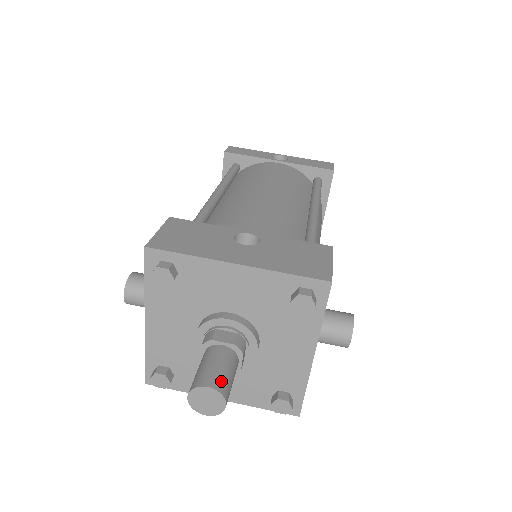
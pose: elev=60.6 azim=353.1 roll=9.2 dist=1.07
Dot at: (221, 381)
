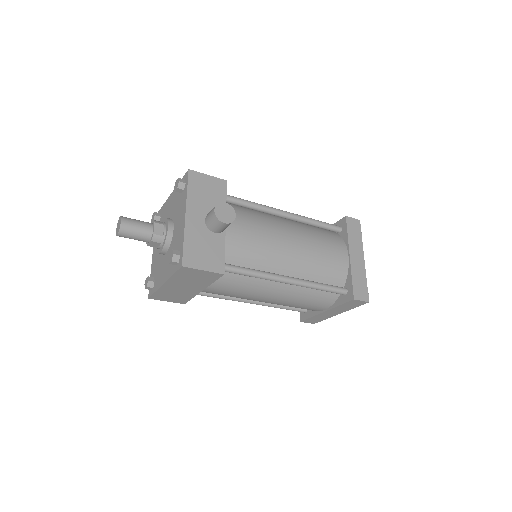
Dot at: (128, 218)
